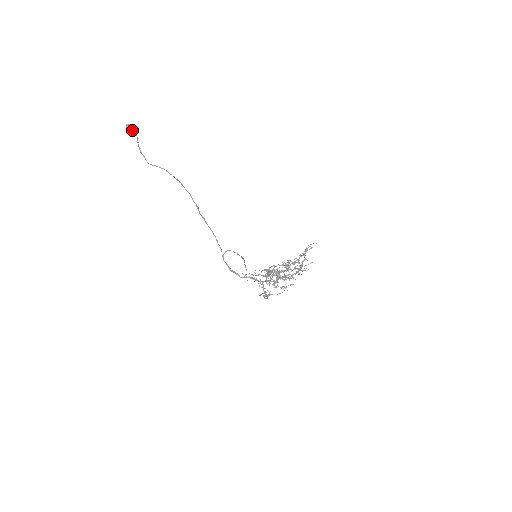
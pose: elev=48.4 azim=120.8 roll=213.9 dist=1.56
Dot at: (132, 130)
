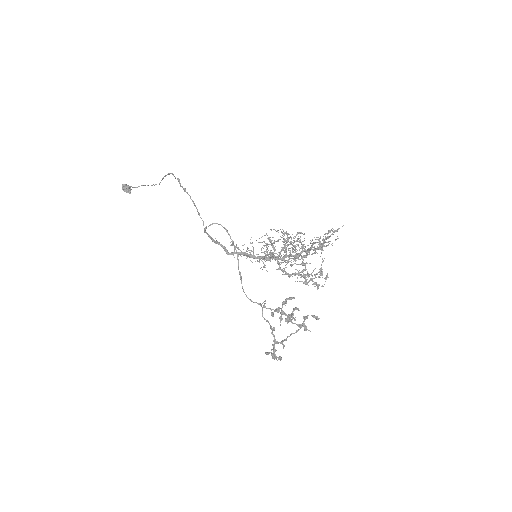
Dot at: (127, 189)
